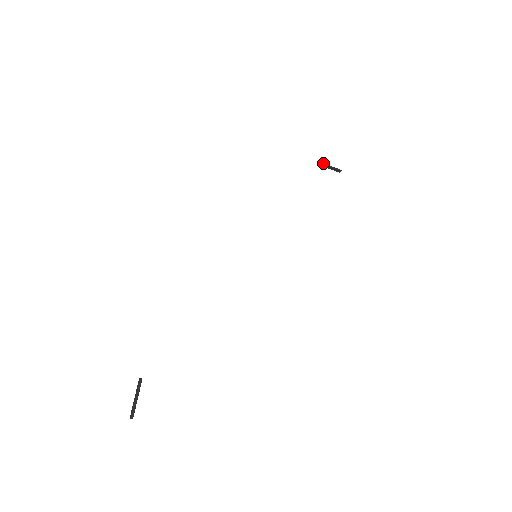
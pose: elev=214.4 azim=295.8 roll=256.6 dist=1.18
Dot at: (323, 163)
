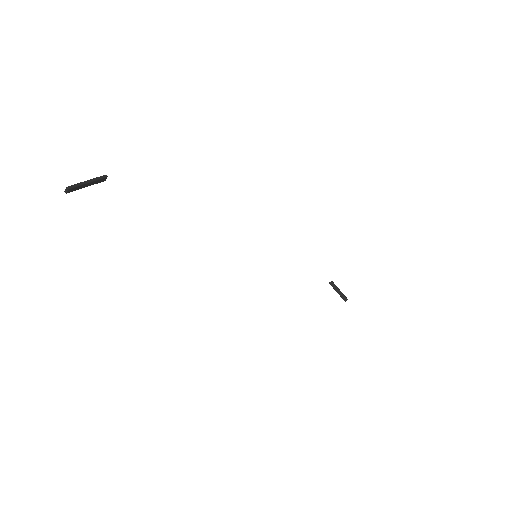
Dot at: (333, 282)
